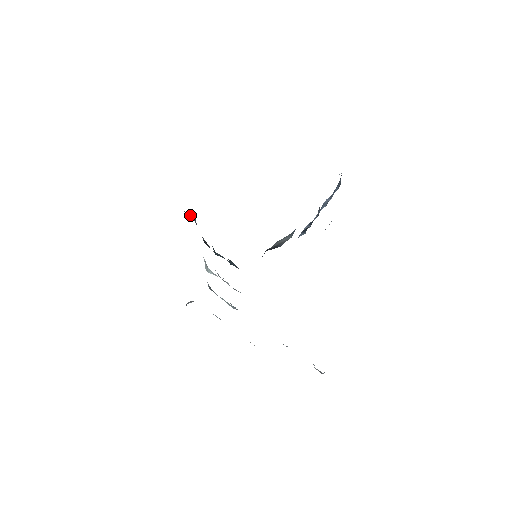
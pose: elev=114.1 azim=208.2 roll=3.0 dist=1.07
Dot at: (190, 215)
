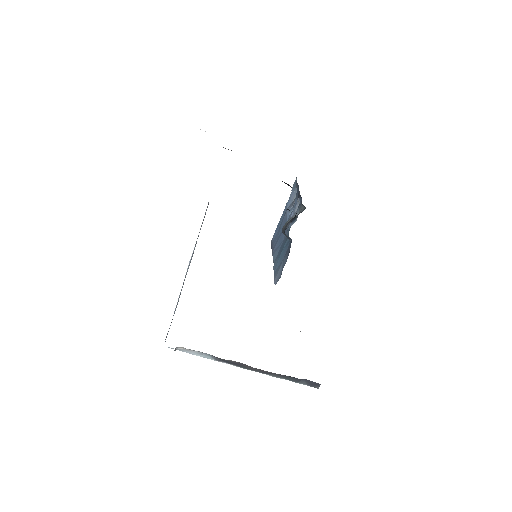
Dot at: occluded
